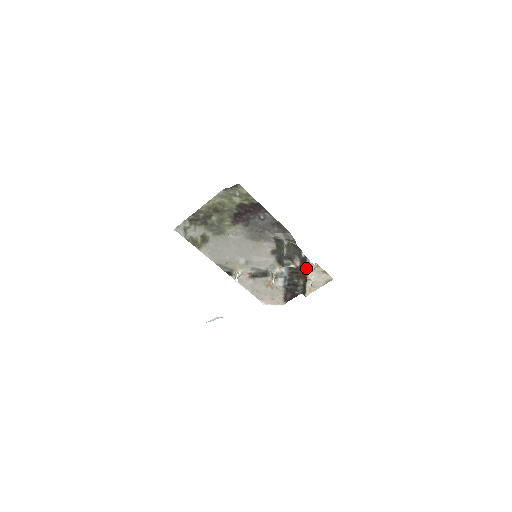
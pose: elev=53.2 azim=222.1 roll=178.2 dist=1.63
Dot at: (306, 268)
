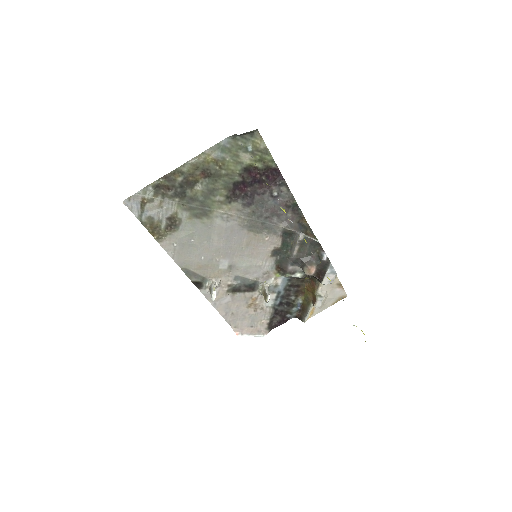
Dot at: (324, 278)
